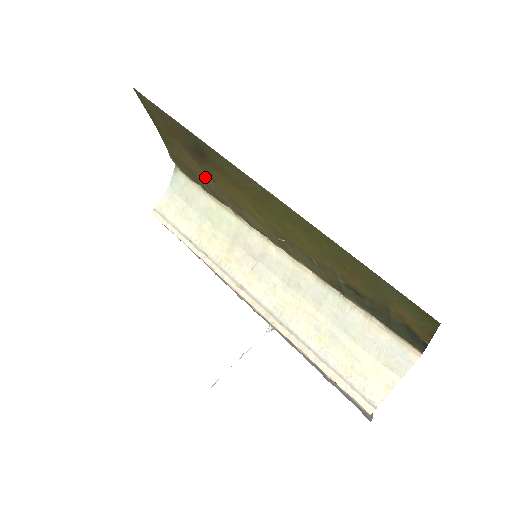
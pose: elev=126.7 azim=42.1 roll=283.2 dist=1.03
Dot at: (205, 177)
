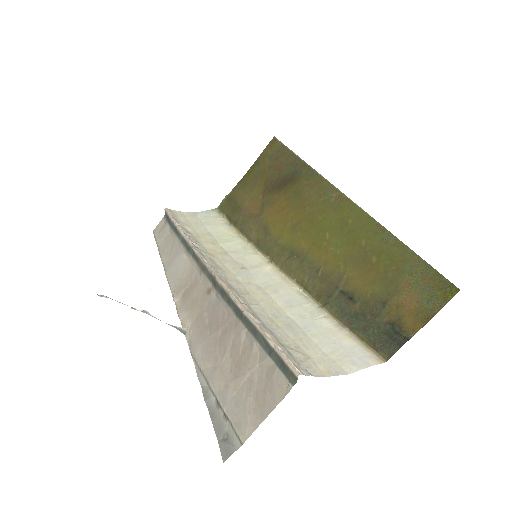
Dot at: (253, 210)
